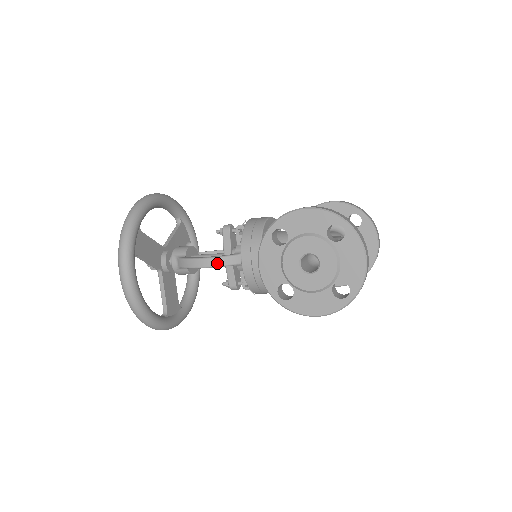
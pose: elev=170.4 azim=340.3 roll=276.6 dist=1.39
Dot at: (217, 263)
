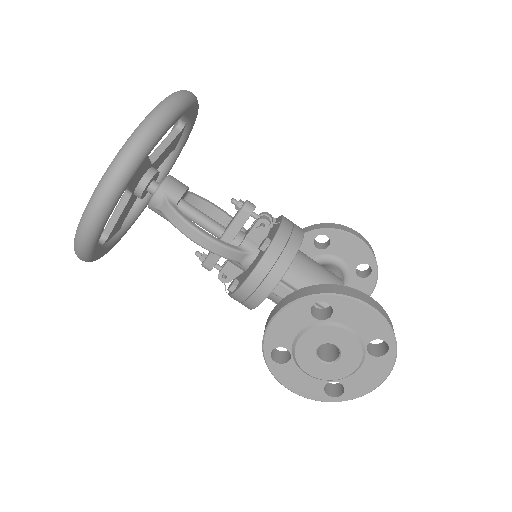
Dot at: (215, 249)
